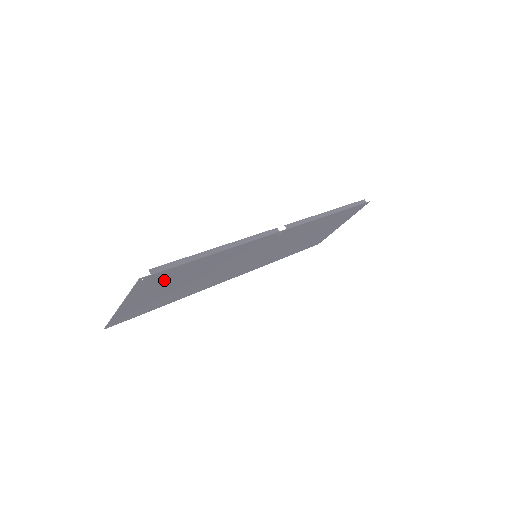
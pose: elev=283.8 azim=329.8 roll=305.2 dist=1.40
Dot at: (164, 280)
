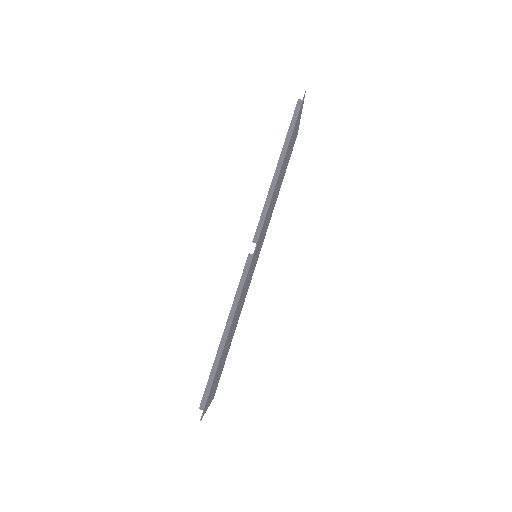
Dot at: (214, 381)
